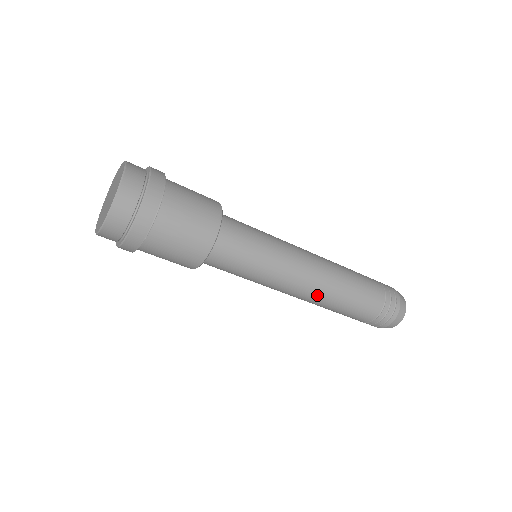
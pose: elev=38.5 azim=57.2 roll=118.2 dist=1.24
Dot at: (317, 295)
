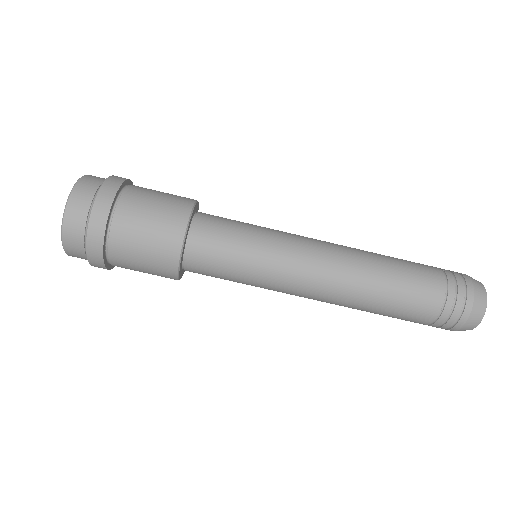
Dot at: (341, 290)
